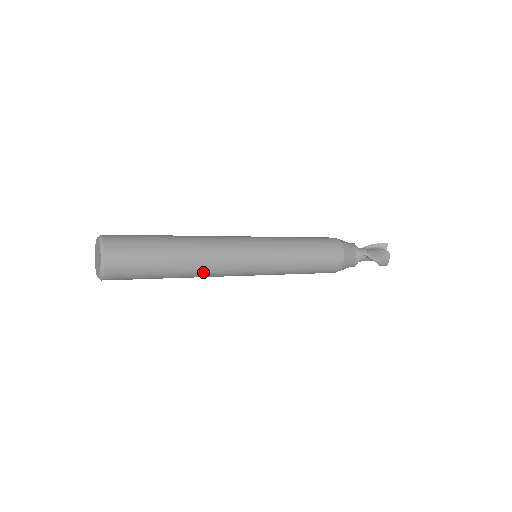
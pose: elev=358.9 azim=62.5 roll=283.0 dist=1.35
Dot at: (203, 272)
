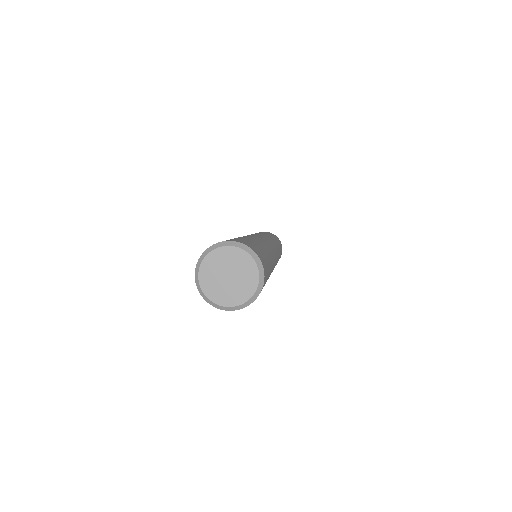
Dot at: (273, 258)
